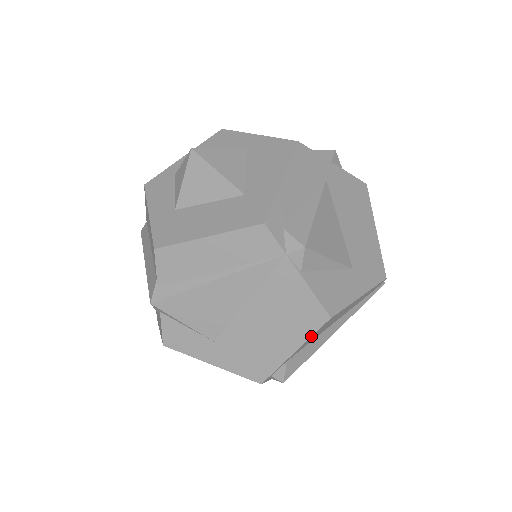
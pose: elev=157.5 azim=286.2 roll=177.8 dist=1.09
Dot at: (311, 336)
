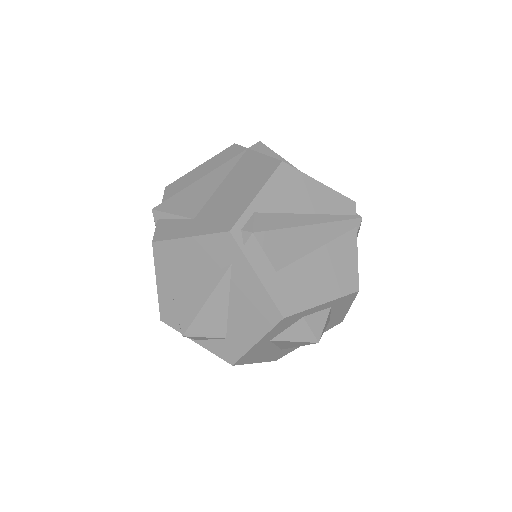
Dot at: (269, 178)
